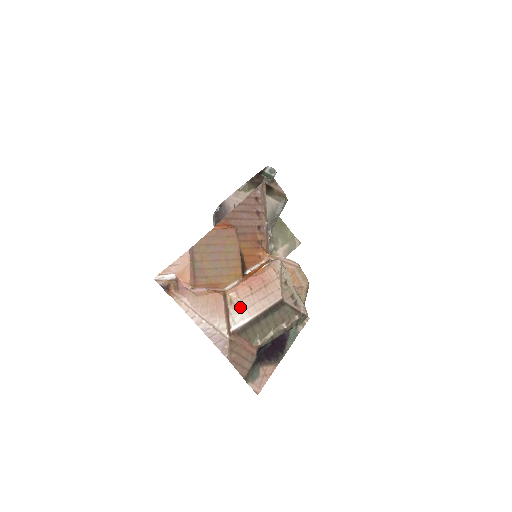
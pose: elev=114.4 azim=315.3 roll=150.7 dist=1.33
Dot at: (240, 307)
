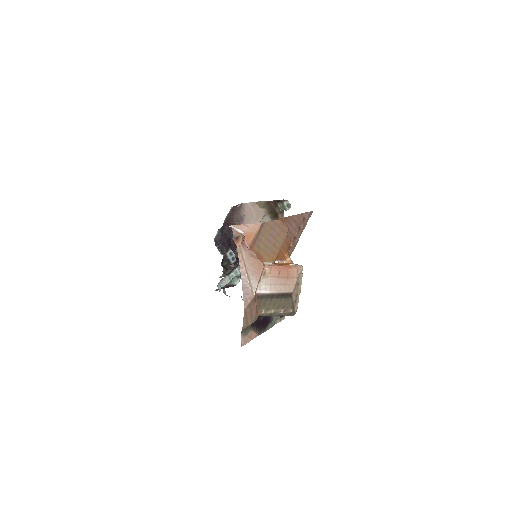
Dot at: (268, 281)
